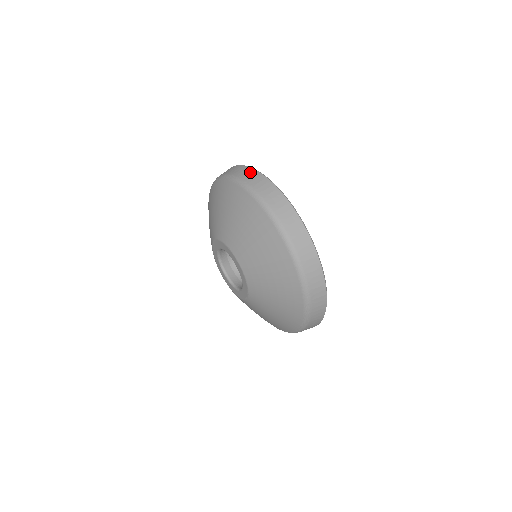
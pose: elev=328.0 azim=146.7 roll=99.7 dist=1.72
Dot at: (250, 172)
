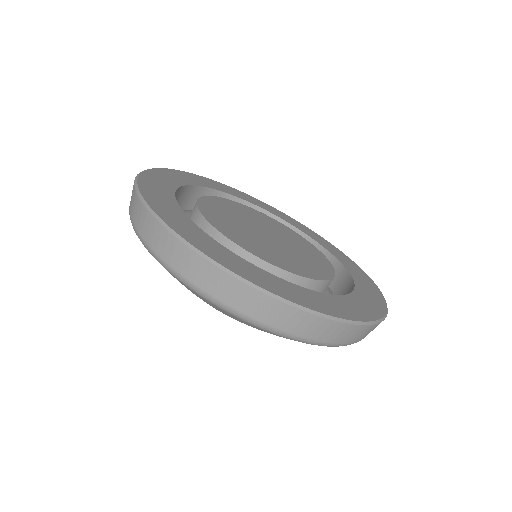
Dot at: occluded
